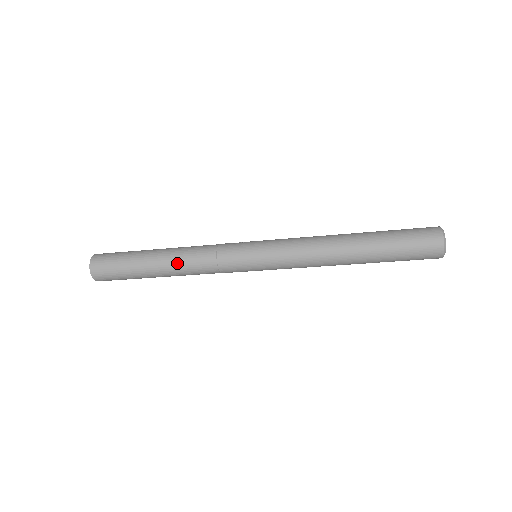
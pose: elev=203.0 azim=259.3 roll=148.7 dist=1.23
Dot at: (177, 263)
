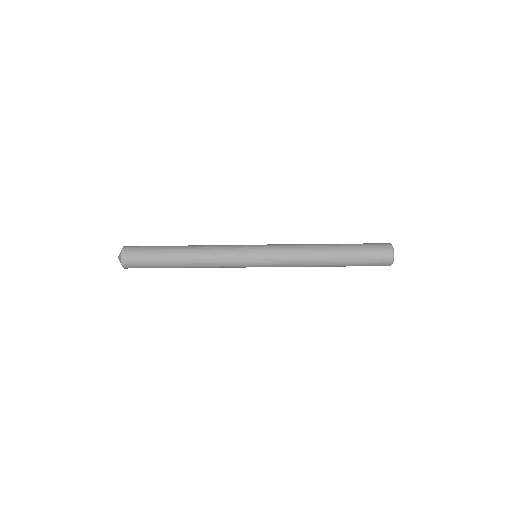
Dot at: (195, 249)
